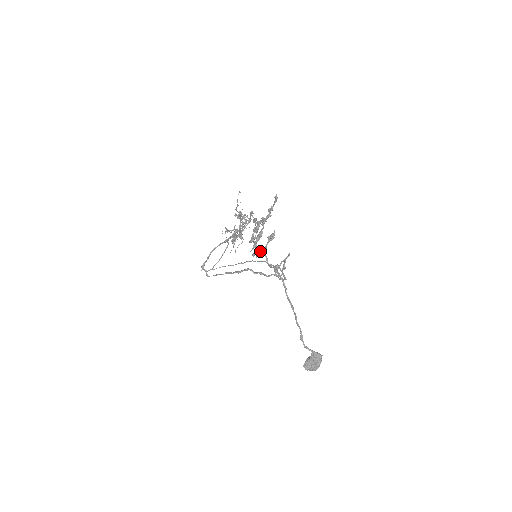
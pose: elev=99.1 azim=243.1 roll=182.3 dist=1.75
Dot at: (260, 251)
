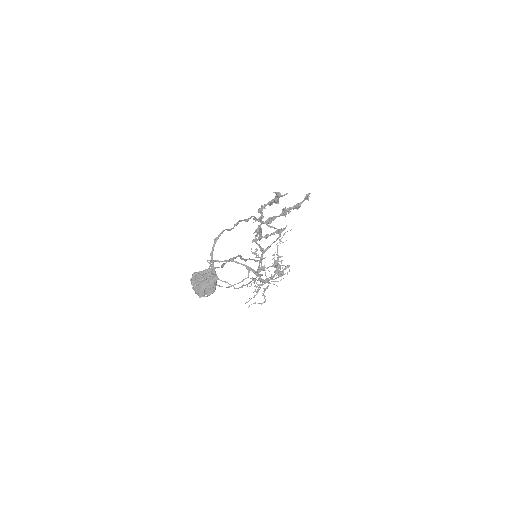
Dot at: (260, 228)
